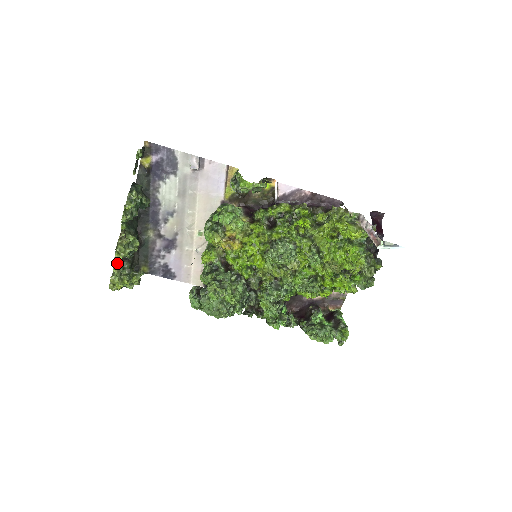
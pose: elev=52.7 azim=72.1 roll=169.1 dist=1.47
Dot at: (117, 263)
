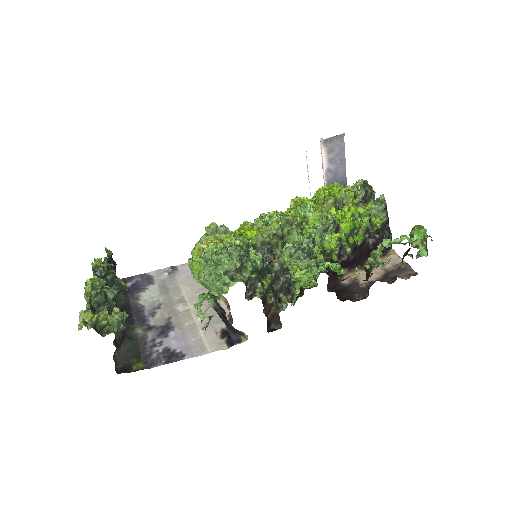
Dot at: occluded
